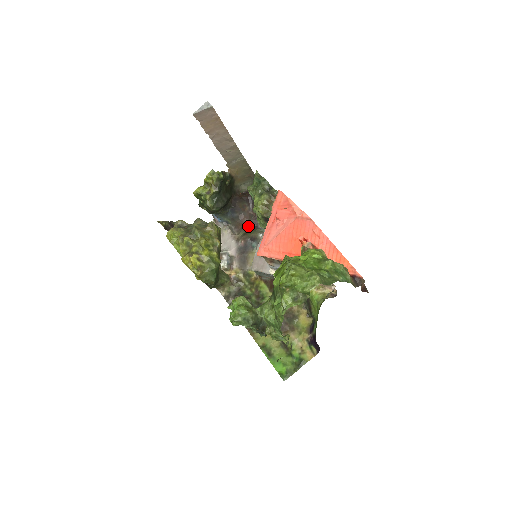
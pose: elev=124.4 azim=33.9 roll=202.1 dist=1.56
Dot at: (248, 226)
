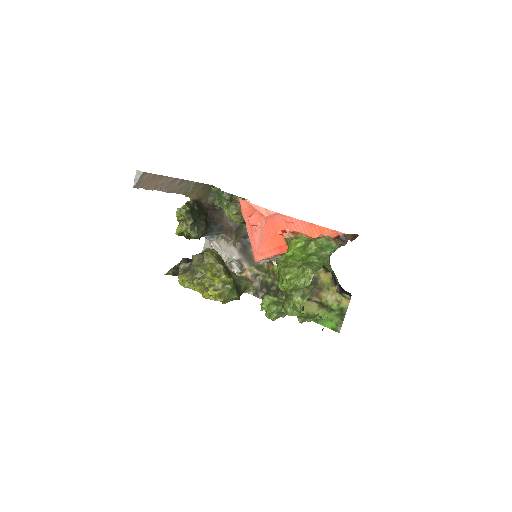
Dot at: (235, 228)
